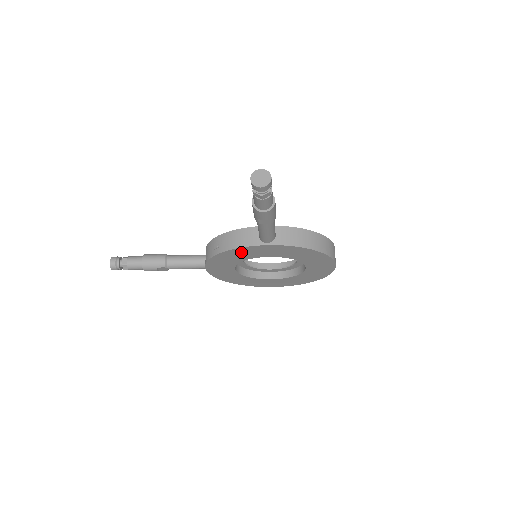
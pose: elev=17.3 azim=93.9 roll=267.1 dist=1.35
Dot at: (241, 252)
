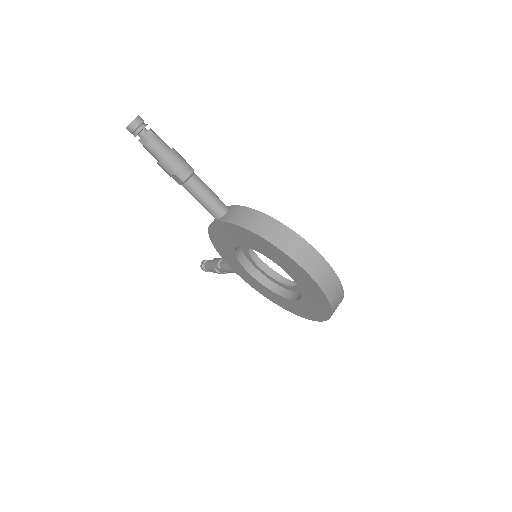
Dot at: (218, 237)
